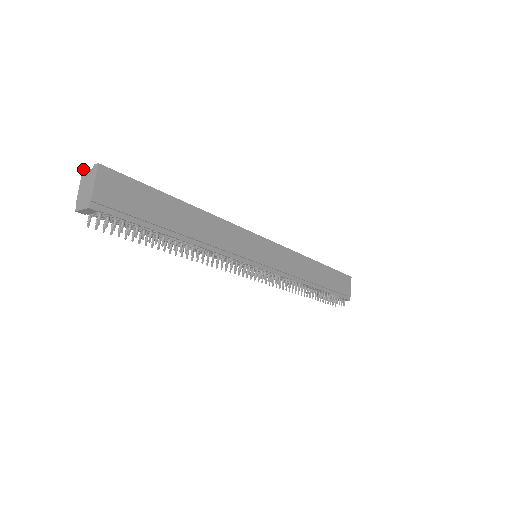
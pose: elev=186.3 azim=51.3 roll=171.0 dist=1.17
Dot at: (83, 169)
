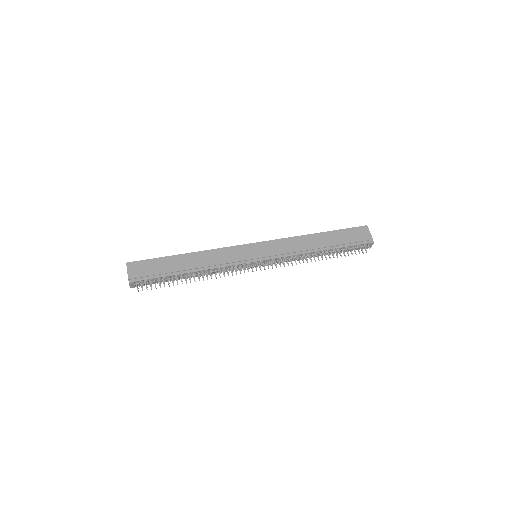
Dot at: occluded
